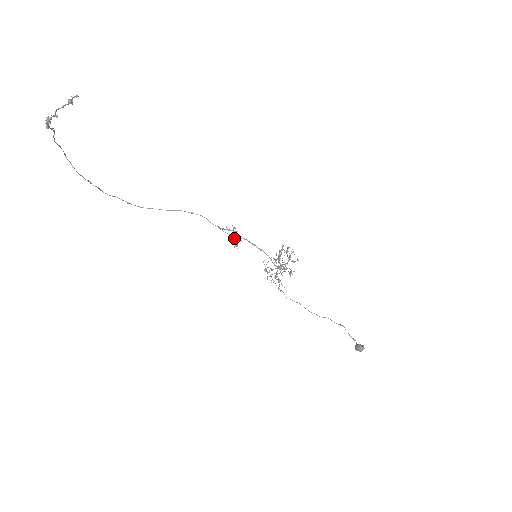
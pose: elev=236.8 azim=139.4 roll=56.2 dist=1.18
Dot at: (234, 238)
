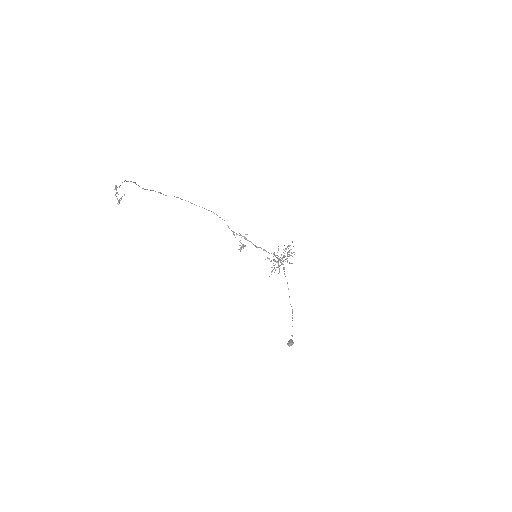
Dot at: occluded
